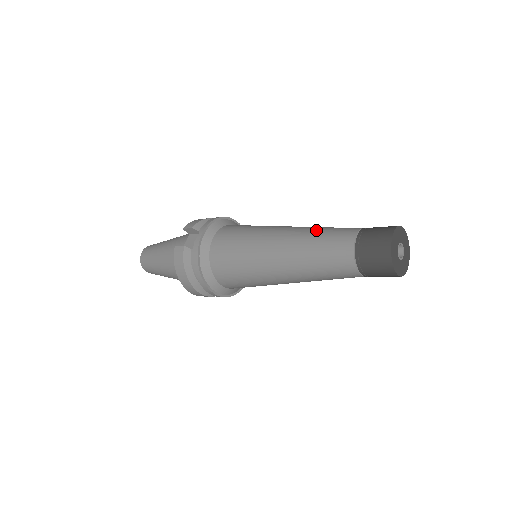
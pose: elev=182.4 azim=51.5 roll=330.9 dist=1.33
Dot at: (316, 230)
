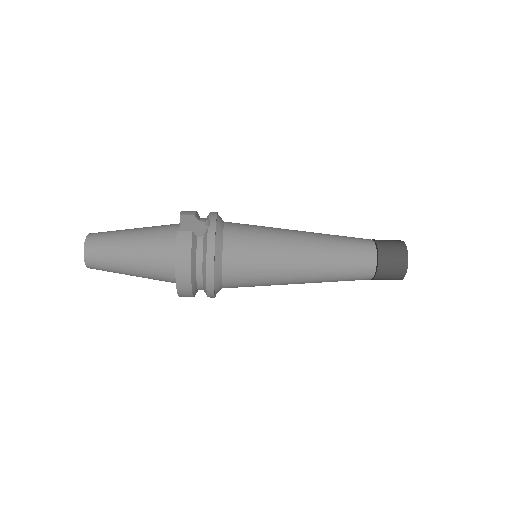
Dot at: (335, 235)
